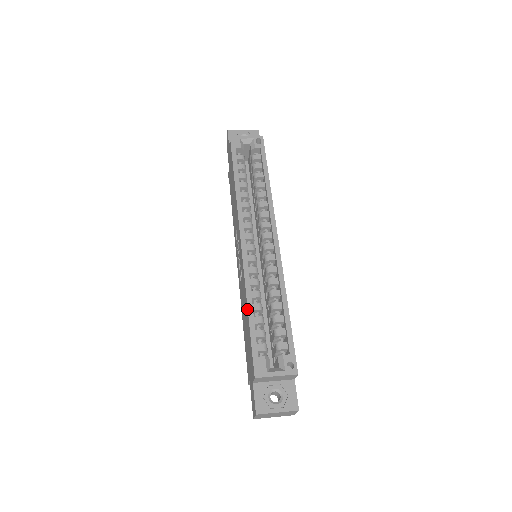
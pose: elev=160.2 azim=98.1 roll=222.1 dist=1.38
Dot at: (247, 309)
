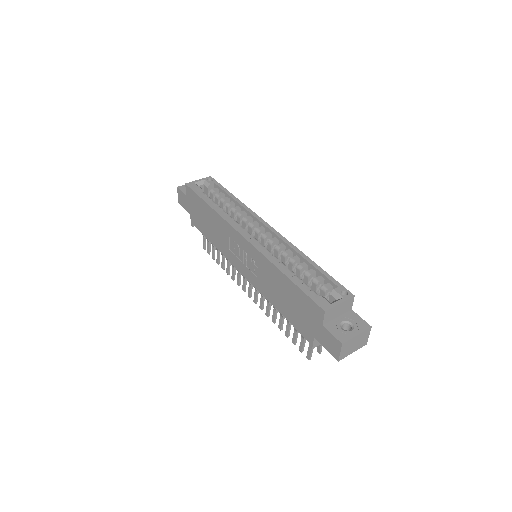
Dot at: (283, 274)
